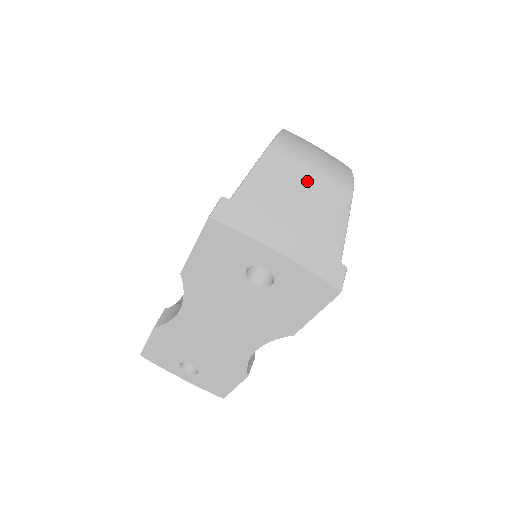
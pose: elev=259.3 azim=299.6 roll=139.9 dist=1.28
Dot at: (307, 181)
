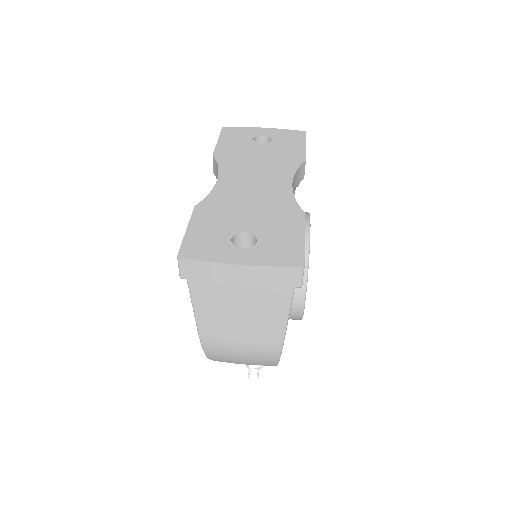
Dot at: occluded
